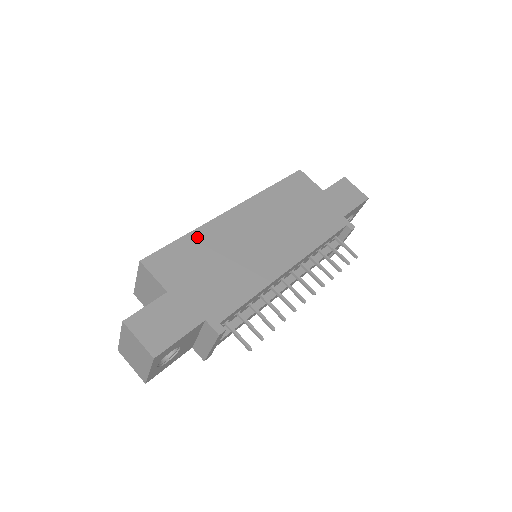
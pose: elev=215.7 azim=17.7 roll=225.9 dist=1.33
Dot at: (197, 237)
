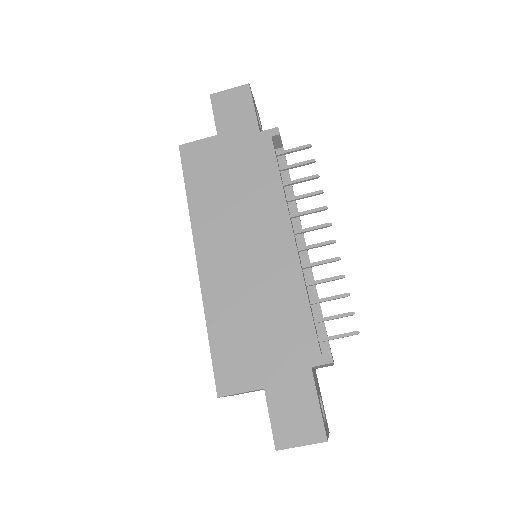
Dot at: (215, 321)
